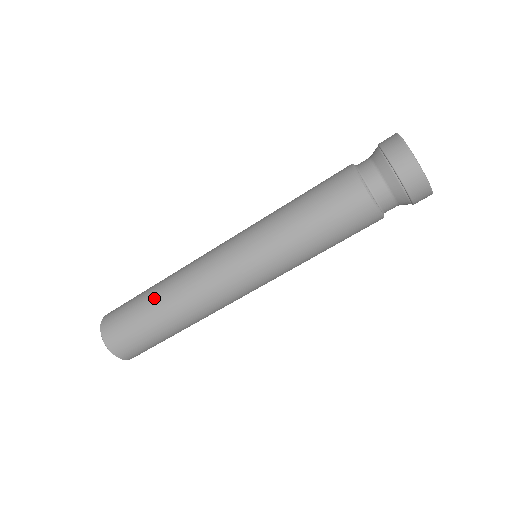
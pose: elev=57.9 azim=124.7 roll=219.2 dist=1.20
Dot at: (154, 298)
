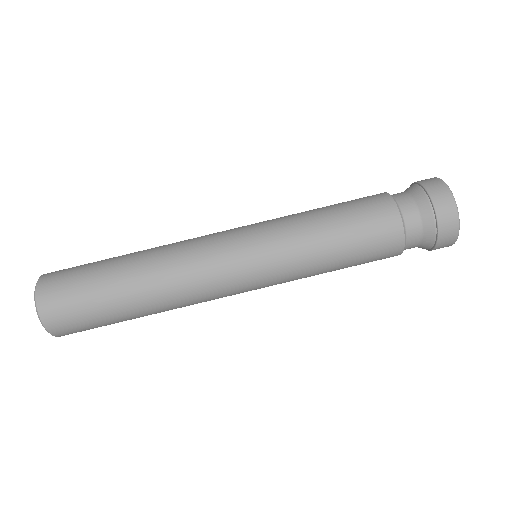
Dot at: (125, 269)
